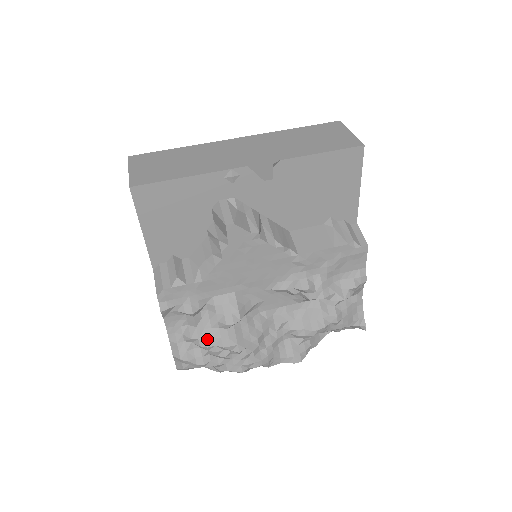
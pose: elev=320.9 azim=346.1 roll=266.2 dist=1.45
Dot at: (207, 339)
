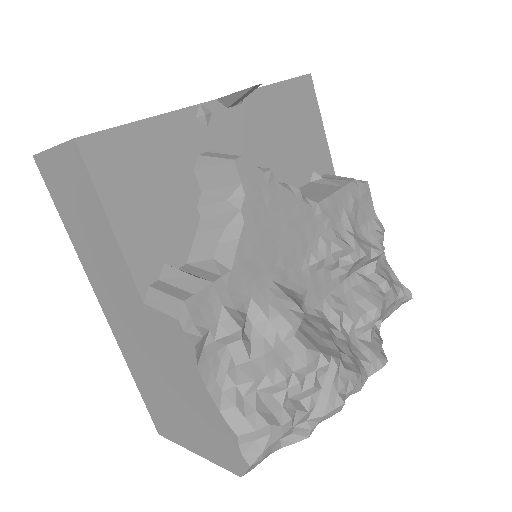
Dot at: (277, 367)
